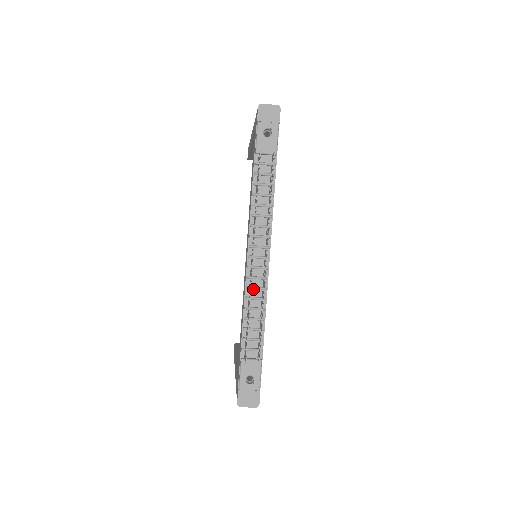
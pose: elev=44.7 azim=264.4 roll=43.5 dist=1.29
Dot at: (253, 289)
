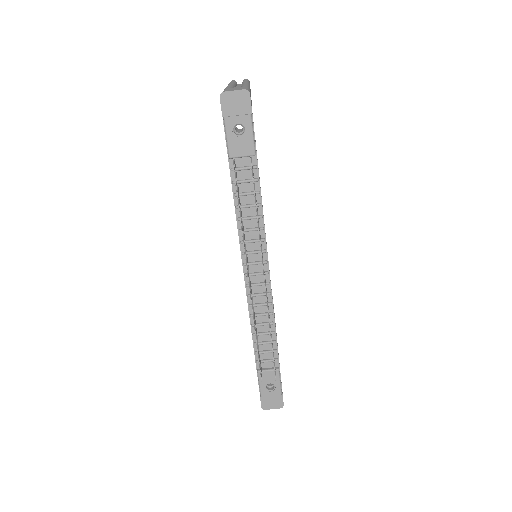
Dot at: (257, 306)
